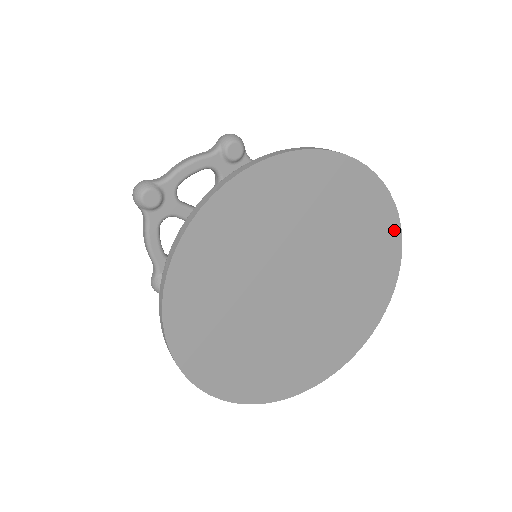
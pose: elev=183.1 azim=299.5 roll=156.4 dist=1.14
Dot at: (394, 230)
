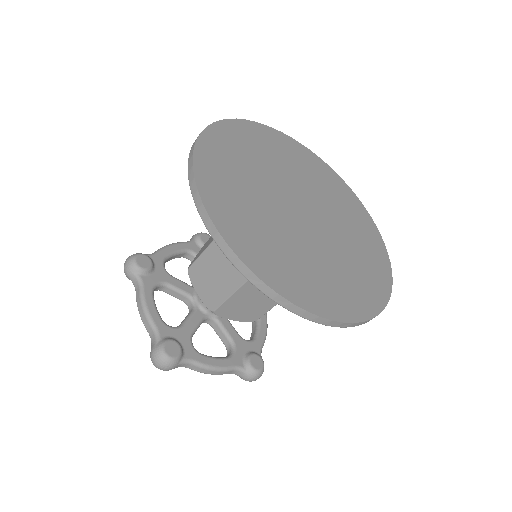
Dot at: (355, 199)
